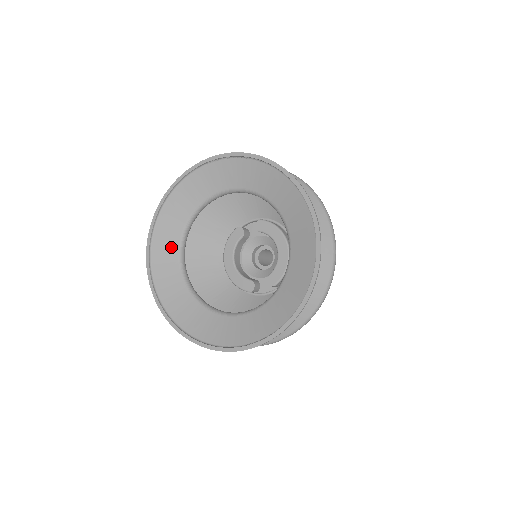
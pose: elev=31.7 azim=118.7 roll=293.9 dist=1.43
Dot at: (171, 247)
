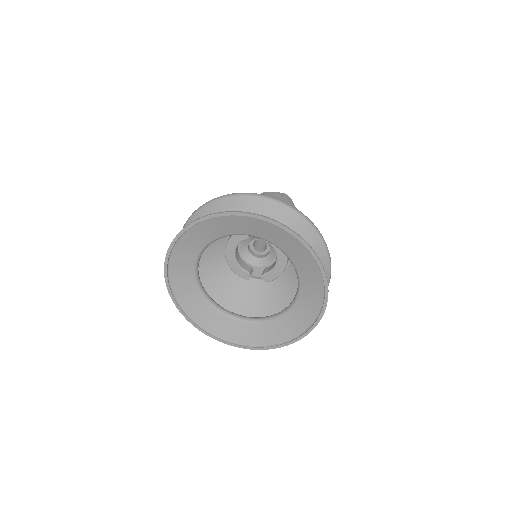
Dot at: (188, 261)
